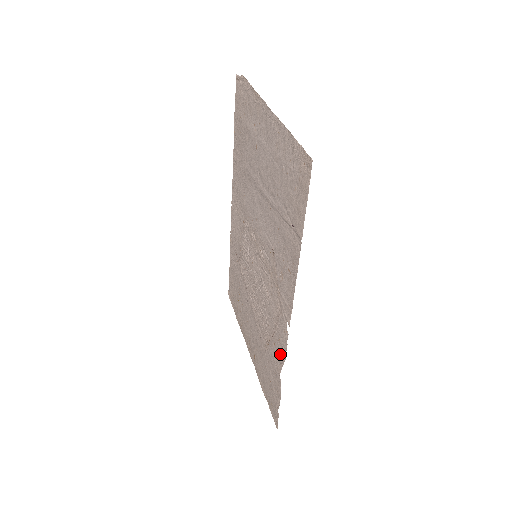
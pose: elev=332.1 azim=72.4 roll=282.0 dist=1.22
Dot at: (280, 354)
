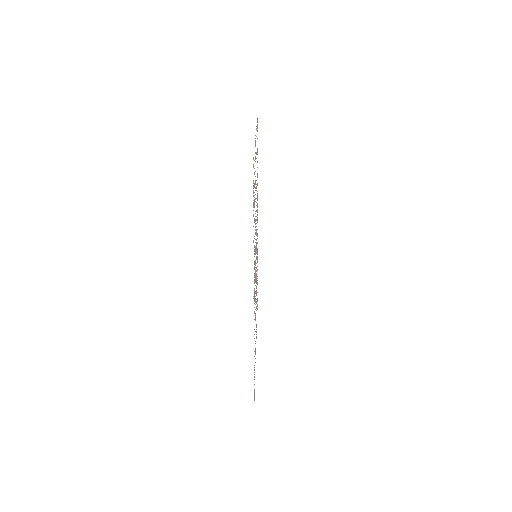
Dot at: occluded
